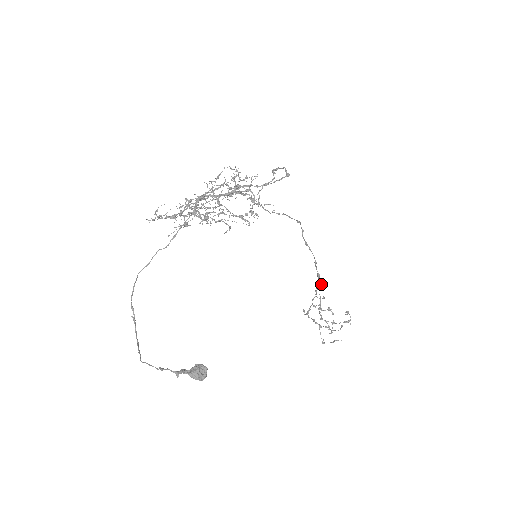
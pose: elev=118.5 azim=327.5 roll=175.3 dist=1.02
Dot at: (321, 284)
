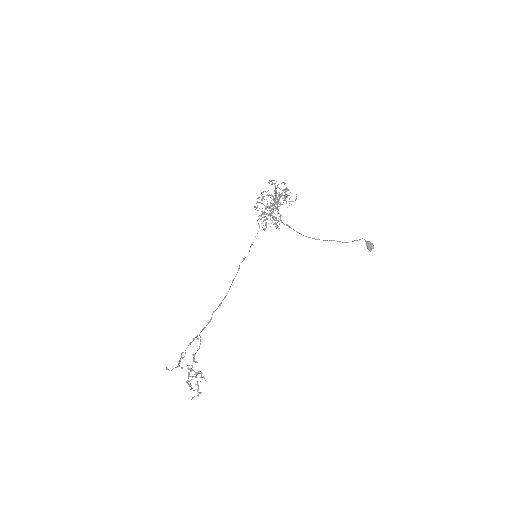
Dot at: (199, 335)
